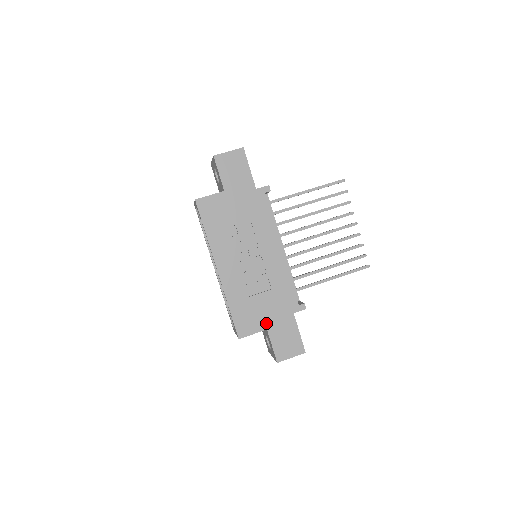
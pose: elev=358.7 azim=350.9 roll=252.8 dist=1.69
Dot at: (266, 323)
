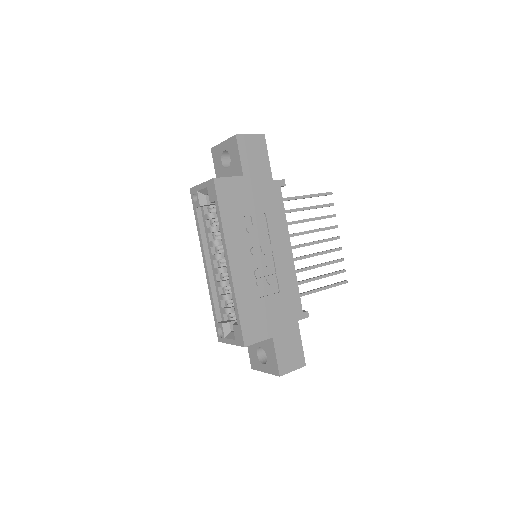
Dot at: (272, 330)
